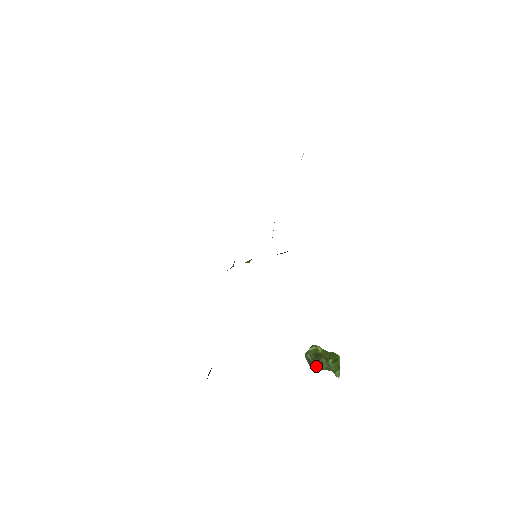
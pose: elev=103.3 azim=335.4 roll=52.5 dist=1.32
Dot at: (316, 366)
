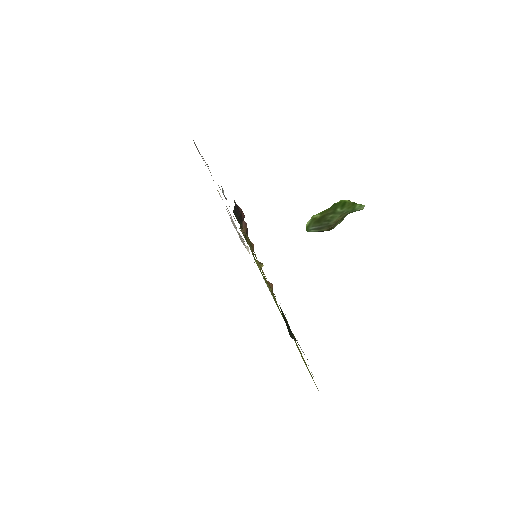
Dot at: (329, 225)
